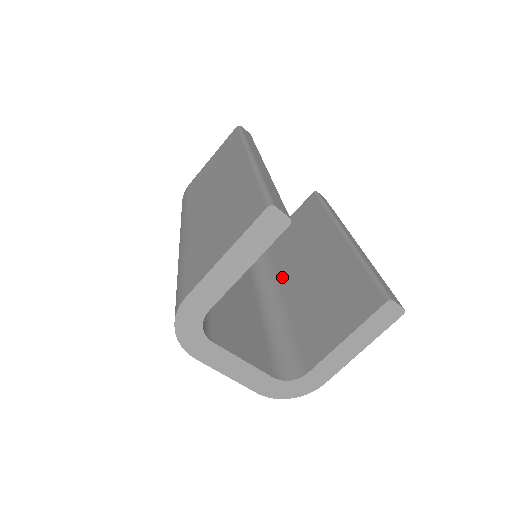
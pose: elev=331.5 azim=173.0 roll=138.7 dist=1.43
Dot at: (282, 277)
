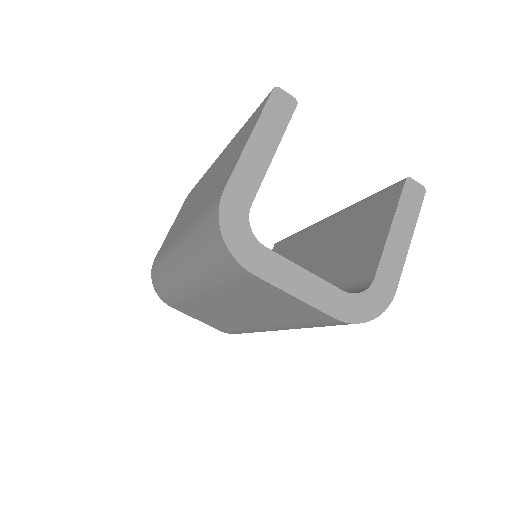
Dot at: occluded
